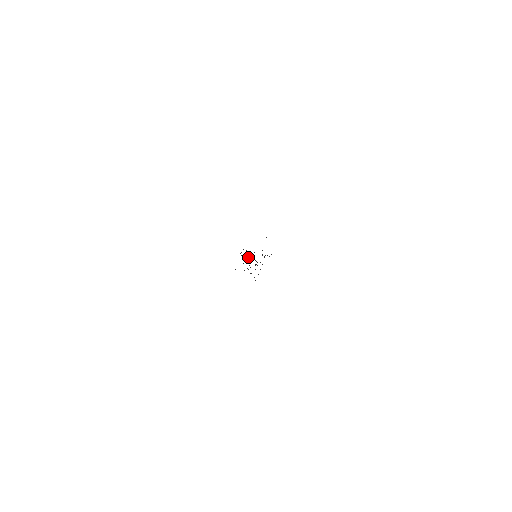
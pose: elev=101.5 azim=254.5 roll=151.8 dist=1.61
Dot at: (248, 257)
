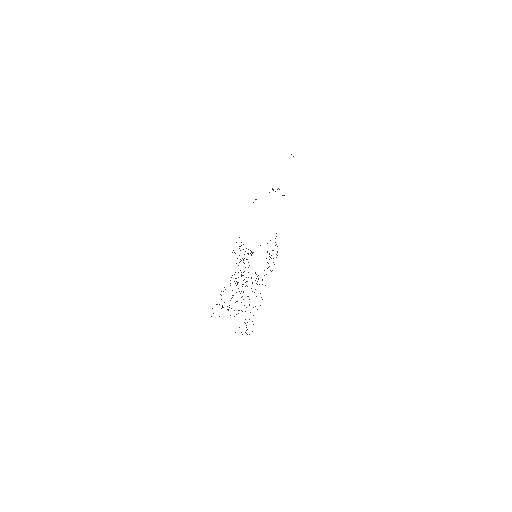
Dot at: occluded
